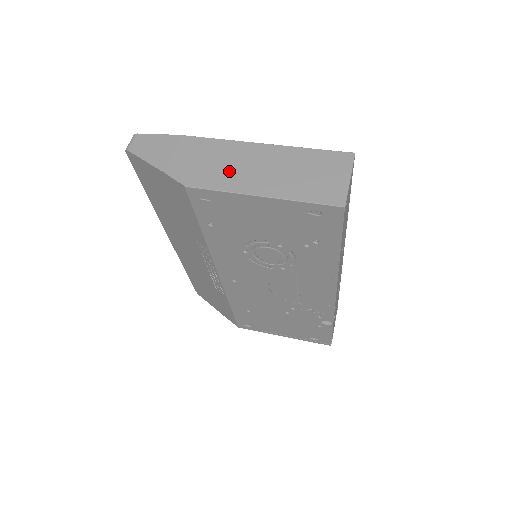
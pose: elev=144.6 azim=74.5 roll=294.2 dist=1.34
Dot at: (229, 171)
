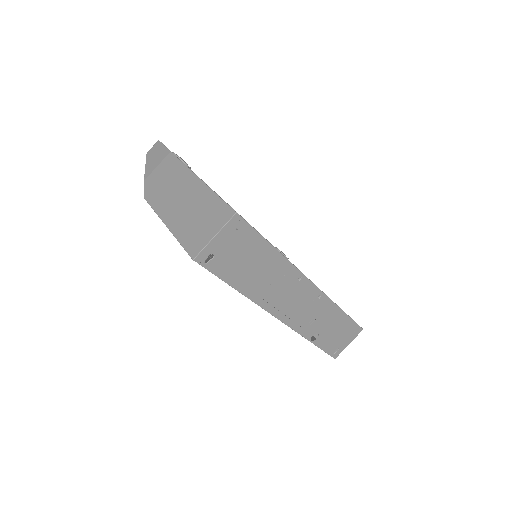
Dot at: (168, 195)
